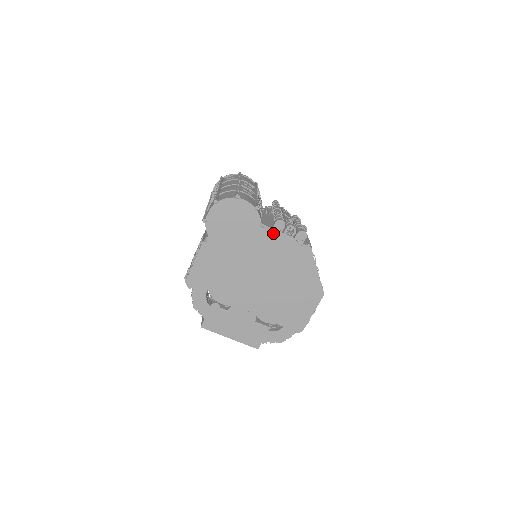
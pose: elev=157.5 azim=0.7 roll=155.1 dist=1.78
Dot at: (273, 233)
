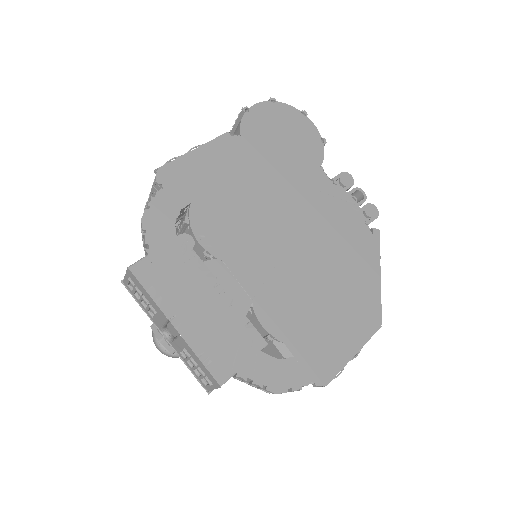
Dot at: (334, 184)
